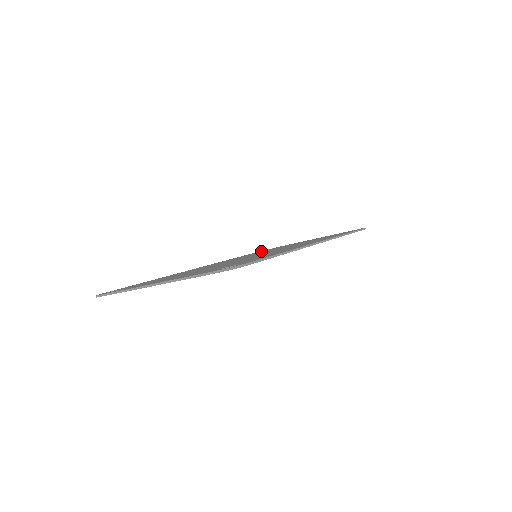
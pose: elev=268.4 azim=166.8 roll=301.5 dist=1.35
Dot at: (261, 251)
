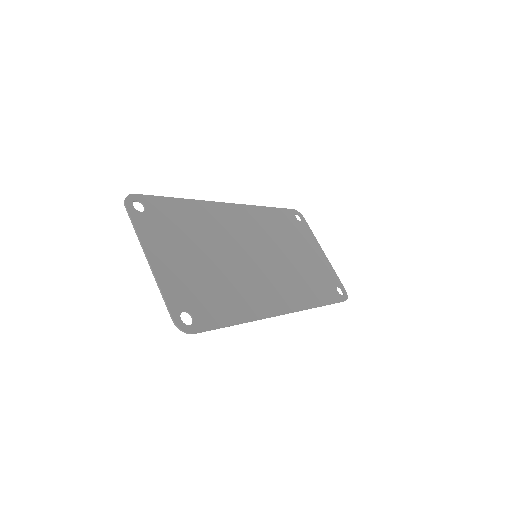
Dot at: (288, 219)
